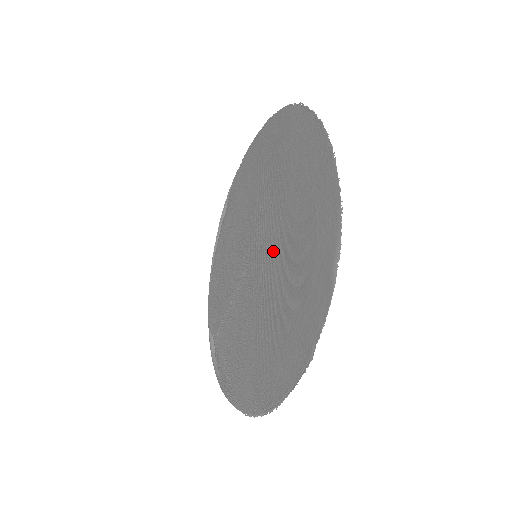
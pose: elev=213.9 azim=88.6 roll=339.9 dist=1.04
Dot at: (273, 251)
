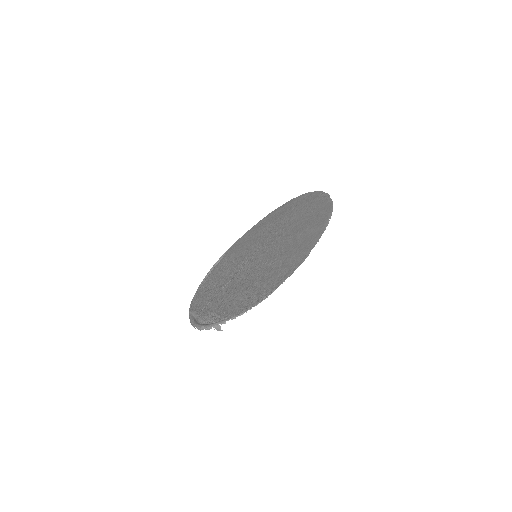
Dot at: (274, 245)
